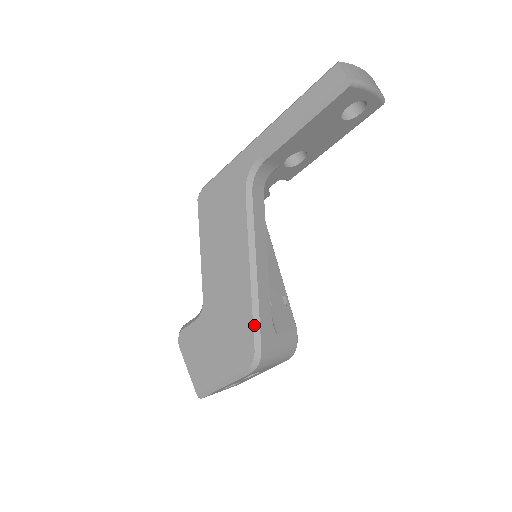
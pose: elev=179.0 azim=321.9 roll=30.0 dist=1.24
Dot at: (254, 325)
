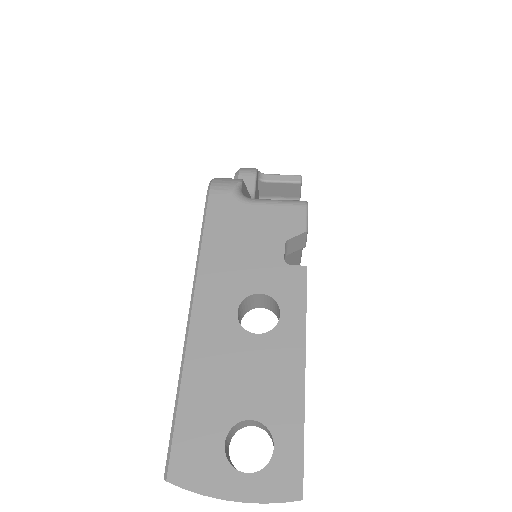
Dot at: occluded
